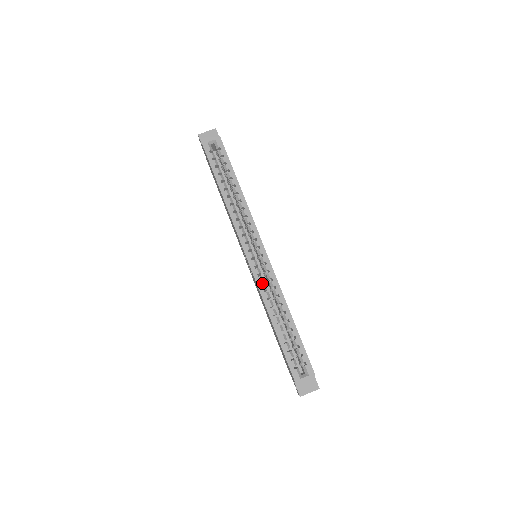
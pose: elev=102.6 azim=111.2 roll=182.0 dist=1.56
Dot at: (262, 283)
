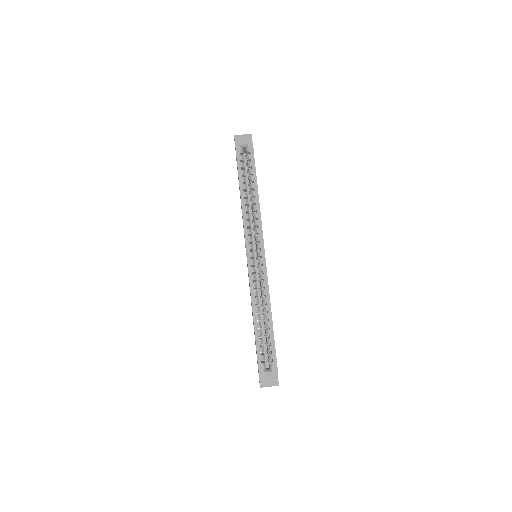
Dot at: (255, 281)
